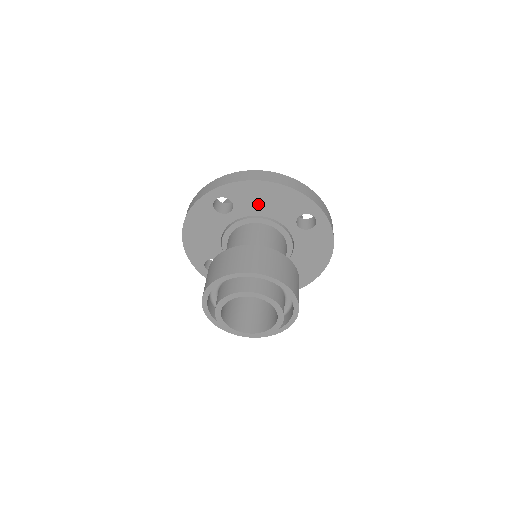
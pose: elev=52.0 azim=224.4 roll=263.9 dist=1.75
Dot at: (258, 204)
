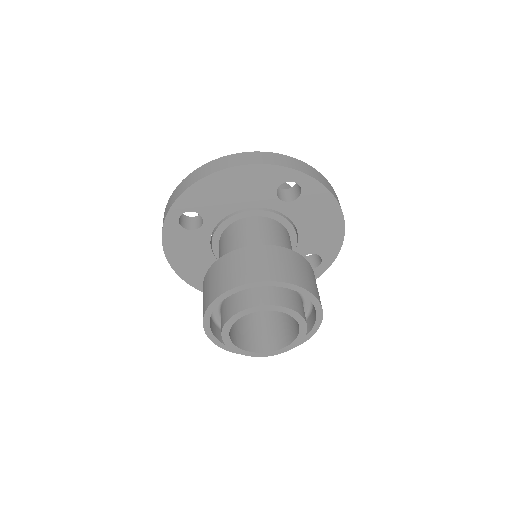
Dot at: (224, 200)
